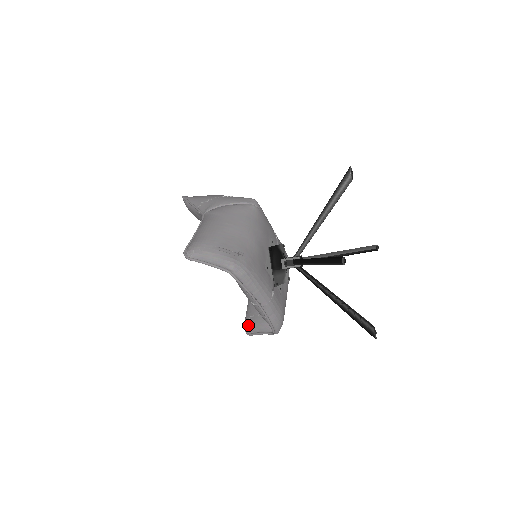
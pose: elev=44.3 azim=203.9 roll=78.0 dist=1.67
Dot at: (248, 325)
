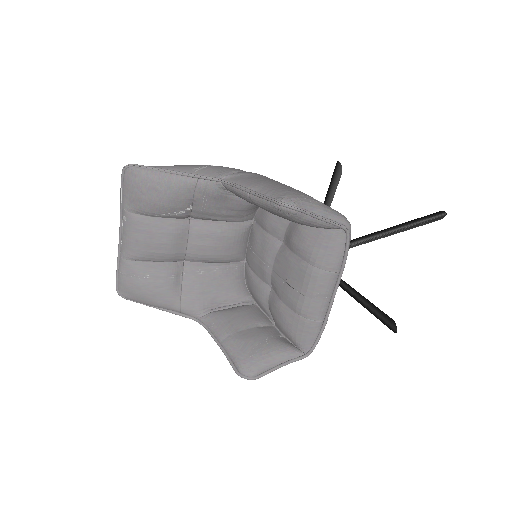
Dot at: (255, 361)
